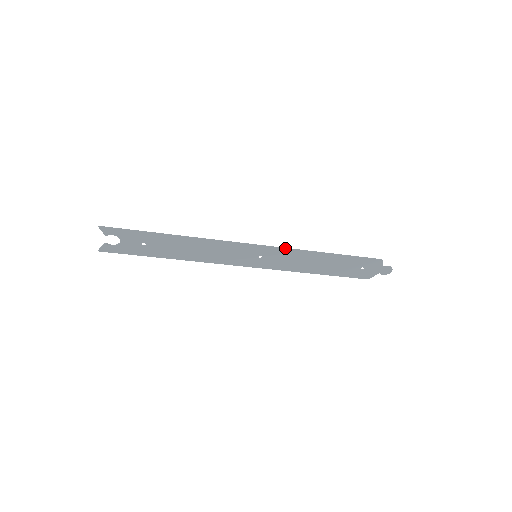
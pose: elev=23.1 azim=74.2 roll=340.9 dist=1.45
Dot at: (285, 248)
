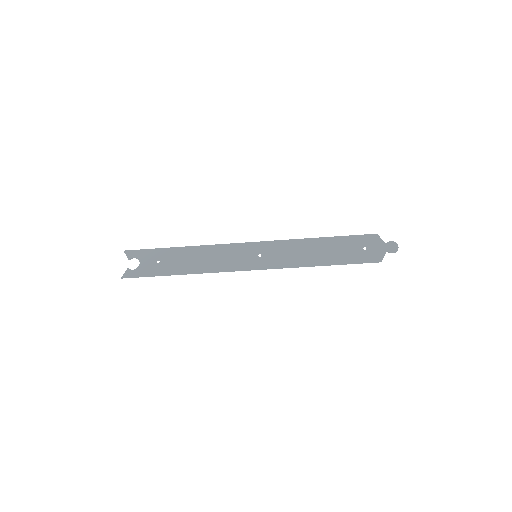
Dot at: (278, 241)
